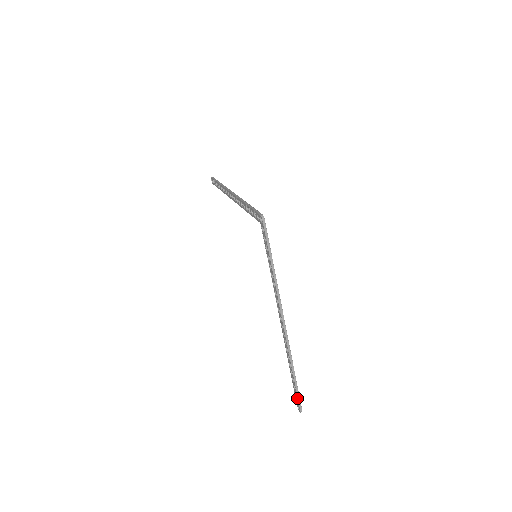
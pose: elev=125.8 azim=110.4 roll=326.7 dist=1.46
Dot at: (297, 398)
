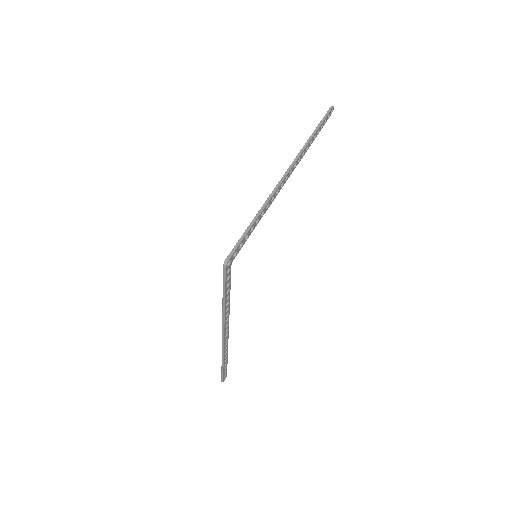
Dot at: (222, 374)
